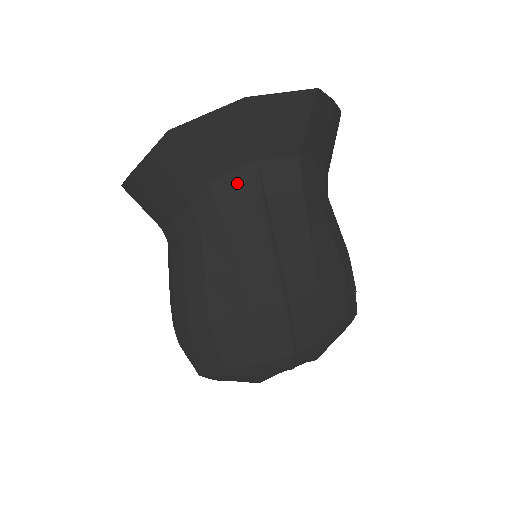
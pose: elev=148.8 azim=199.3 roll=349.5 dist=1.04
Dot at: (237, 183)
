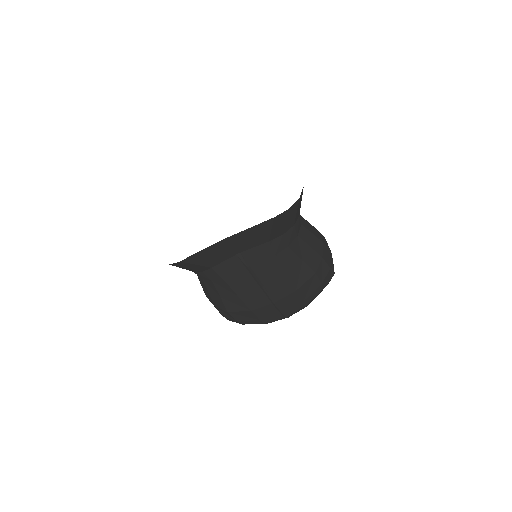
Dot at: (229, 264)
